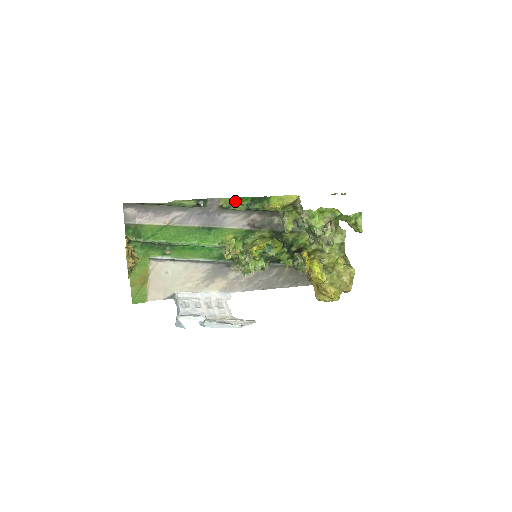
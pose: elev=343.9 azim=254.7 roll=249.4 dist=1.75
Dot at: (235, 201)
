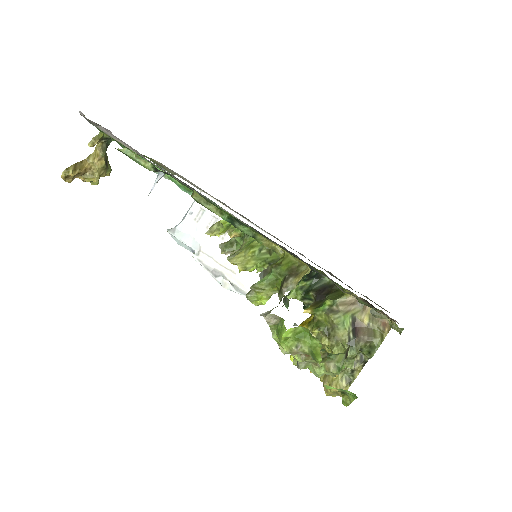
Dot at: occluded
